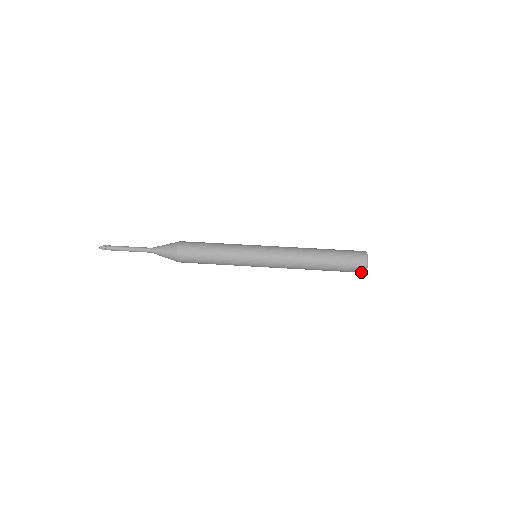
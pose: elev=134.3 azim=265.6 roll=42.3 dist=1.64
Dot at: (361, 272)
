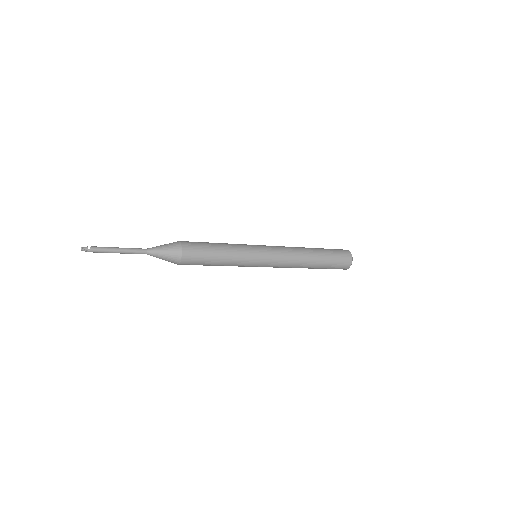
Dot at: (347, 267)
